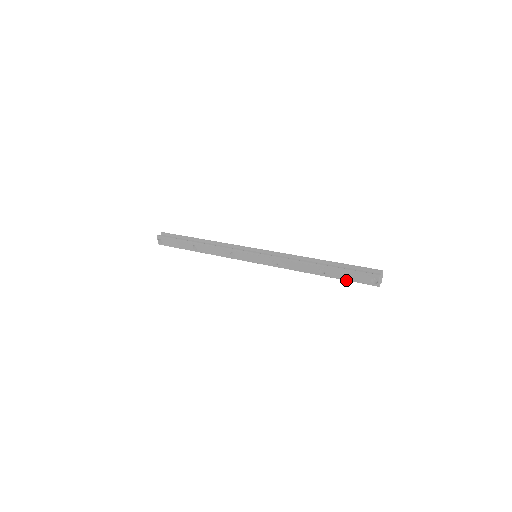
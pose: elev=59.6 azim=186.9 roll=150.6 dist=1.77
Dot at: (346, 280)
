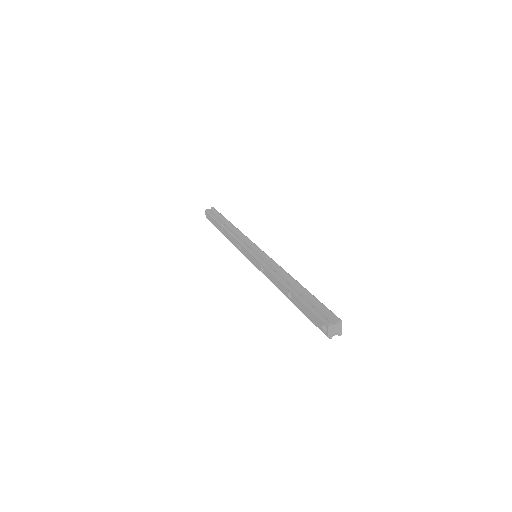
Dot at: (307, 316)
